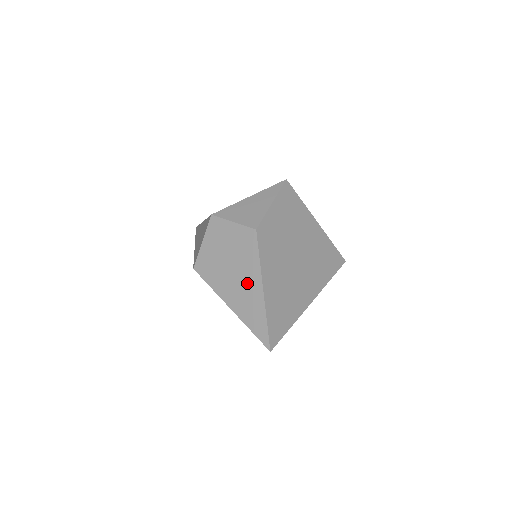
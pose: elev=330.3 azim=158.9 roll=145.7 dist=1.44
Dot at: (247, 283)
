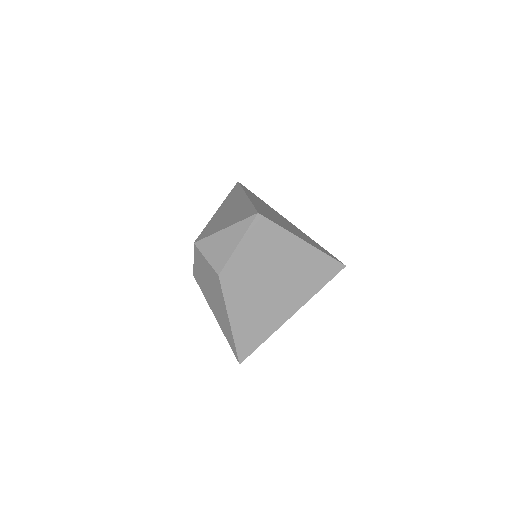
Dot at: (221, 310)
